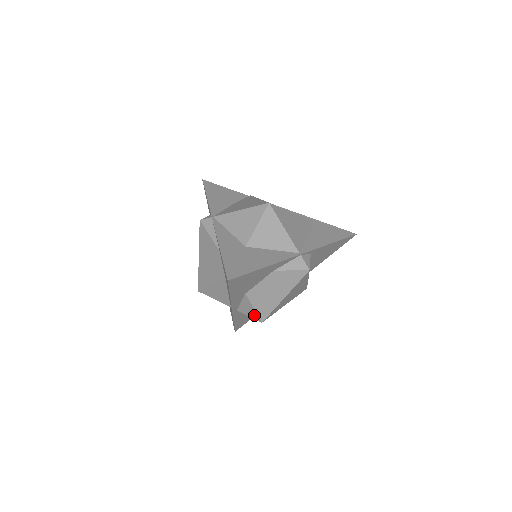
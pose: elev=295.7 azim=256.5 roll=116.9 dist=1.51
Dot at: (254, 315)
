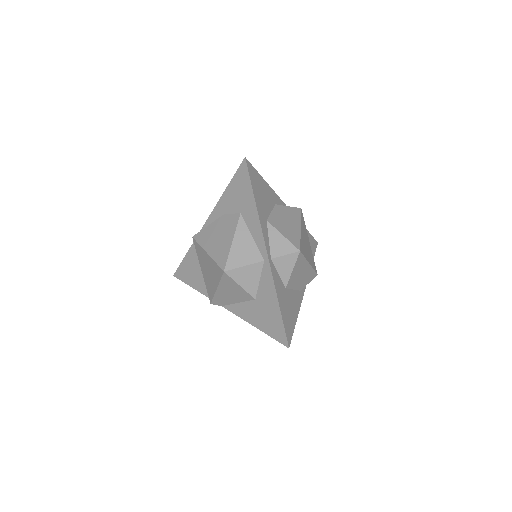
Dot at: (288, 247)
